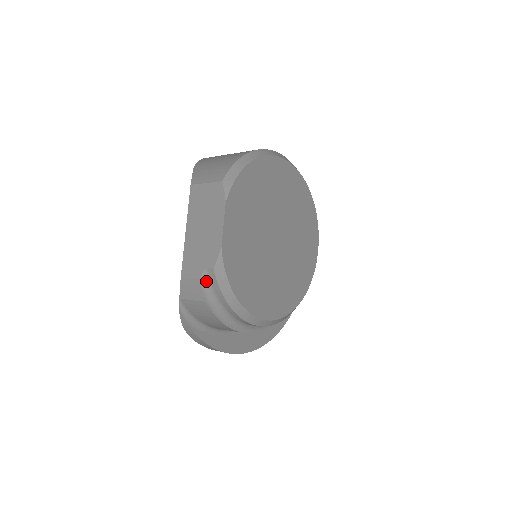
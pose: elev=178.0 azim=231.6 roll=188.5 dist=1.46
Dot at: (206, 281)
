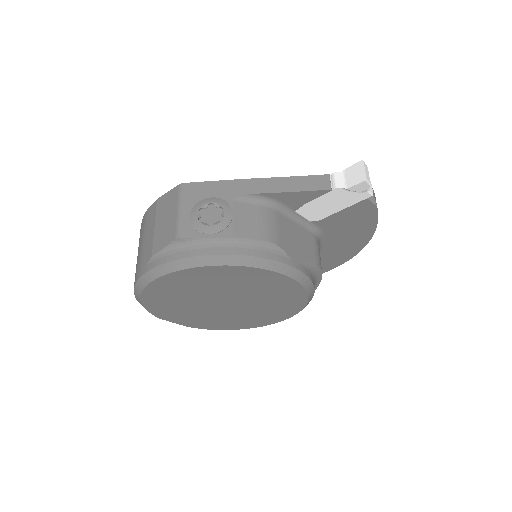
Dot at: occluded
